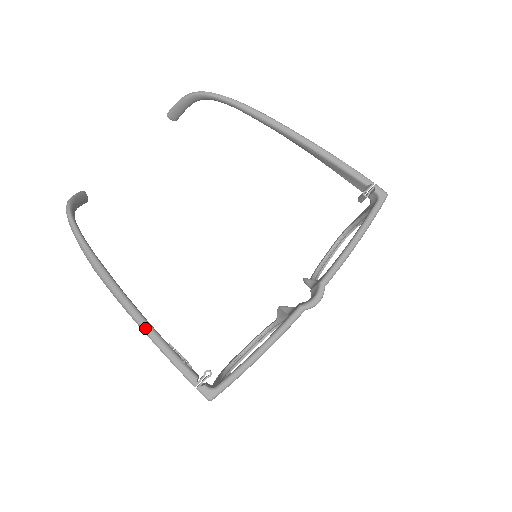
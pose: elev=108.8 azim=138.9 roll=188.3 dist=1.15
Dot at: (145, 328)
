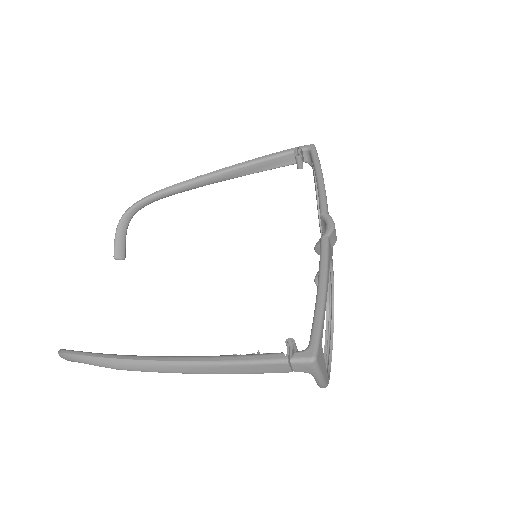
Dot at: (195, 360)
